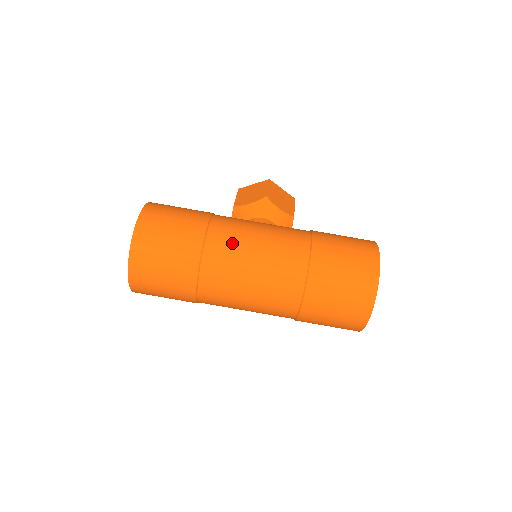
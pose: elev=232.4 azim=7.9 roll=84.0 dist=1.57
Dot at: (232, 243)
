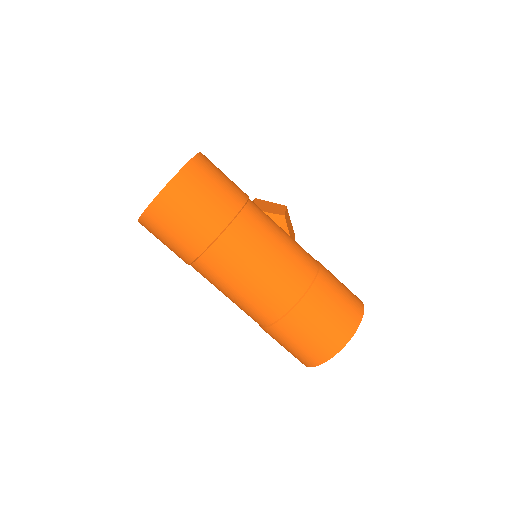
Dot at: (261, 227)
